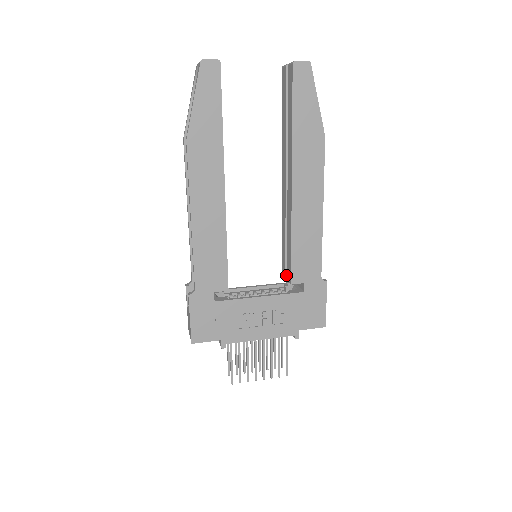
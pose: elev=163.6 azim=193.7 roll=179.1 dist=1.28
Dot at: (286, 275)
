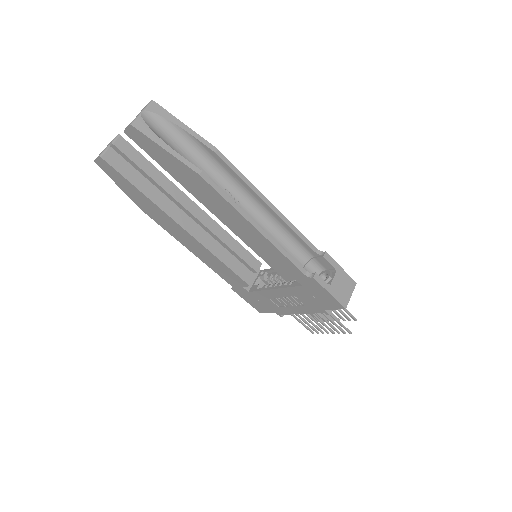
Dot at: occluded
